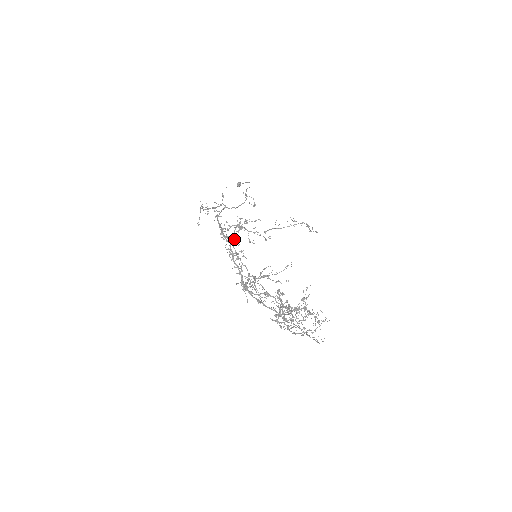
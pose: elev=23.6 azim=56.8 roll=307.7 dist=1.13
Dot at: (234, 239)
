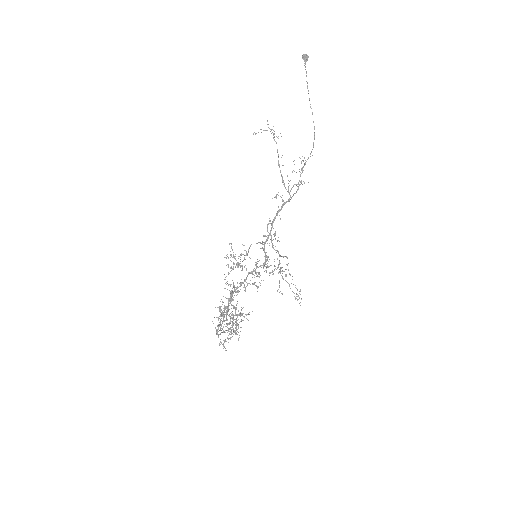
Dot at: (268, 267)
